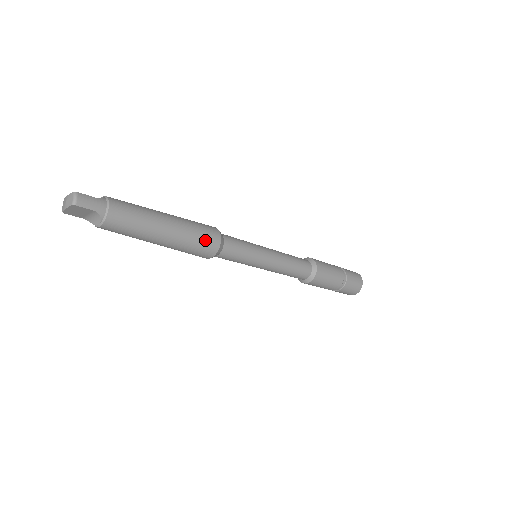
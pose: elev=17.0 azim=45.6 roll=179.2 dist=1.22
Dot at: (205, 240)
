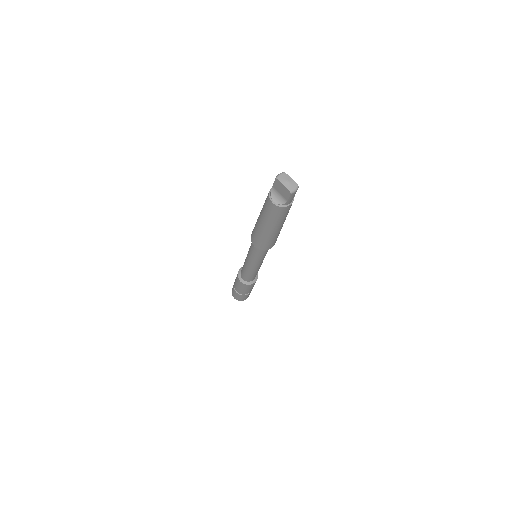
Dot at: (271, 244)
